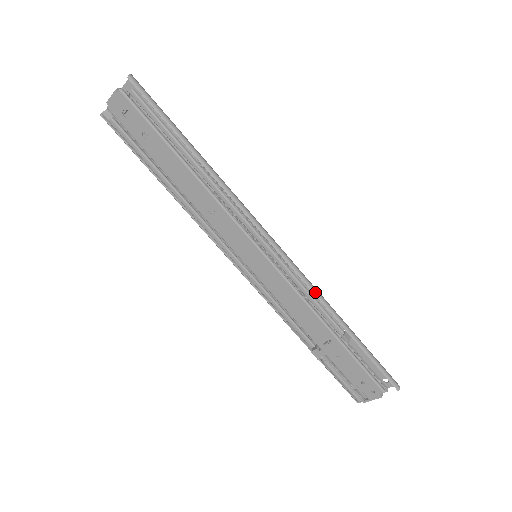
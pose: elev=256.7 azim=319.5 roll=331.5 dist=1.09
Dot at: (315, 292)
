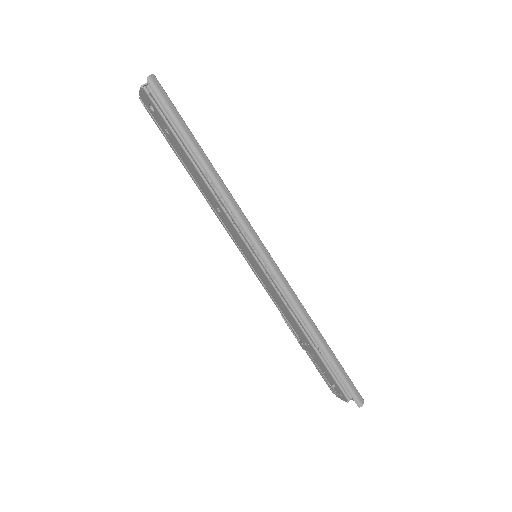
Dot at: (296, 307)
